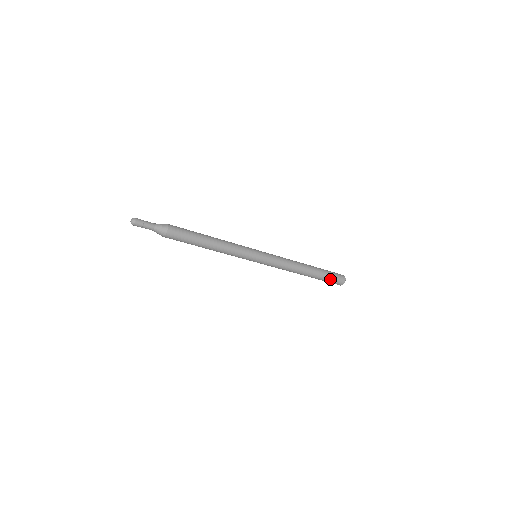
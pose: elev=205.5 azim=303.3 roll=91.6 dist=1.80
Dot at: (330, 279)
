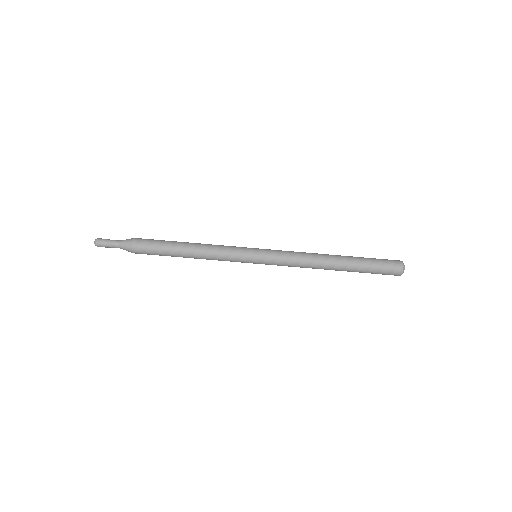
Dot at: (377, 263)
